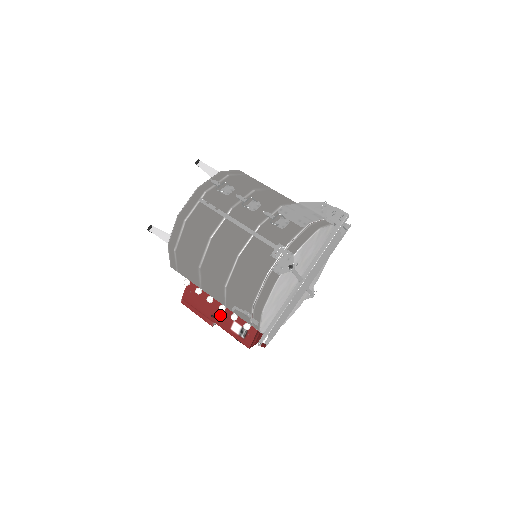
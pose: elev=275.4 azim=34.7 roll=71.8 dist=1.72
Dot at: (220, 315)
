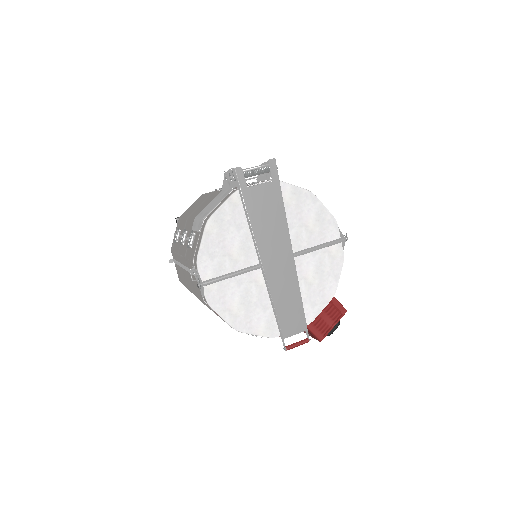
Dot at: occluded
